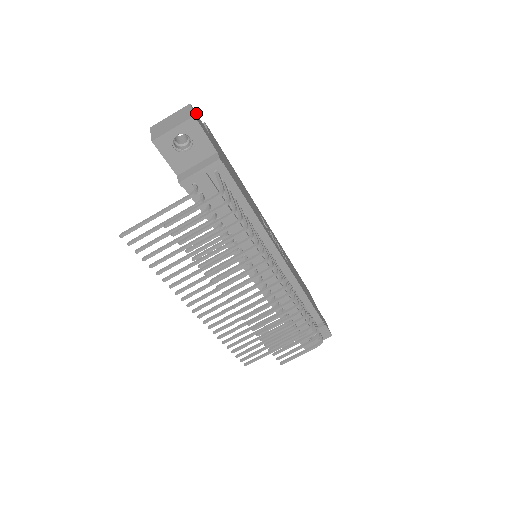
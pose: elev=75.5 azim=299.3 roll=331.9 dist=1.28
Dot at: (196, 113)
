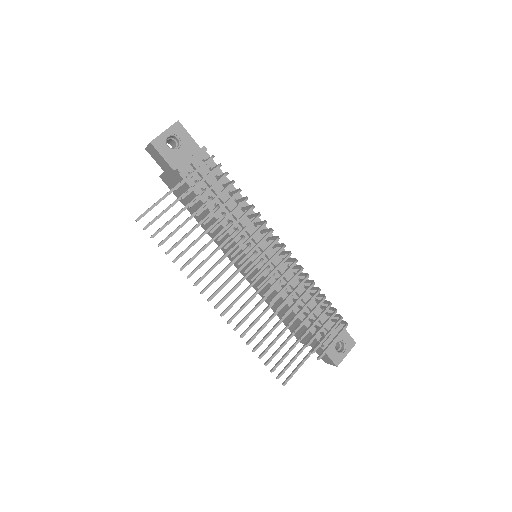
Dot at: occluded
